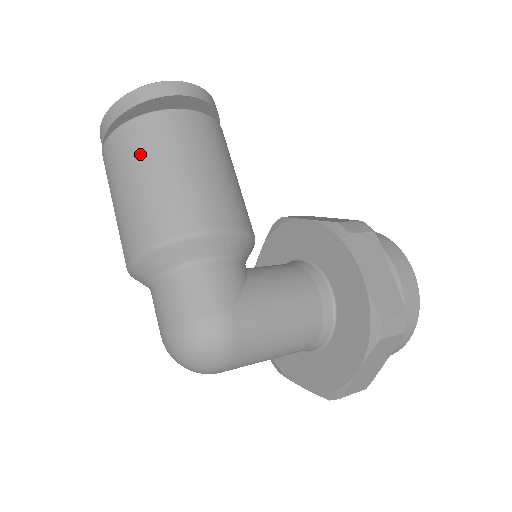
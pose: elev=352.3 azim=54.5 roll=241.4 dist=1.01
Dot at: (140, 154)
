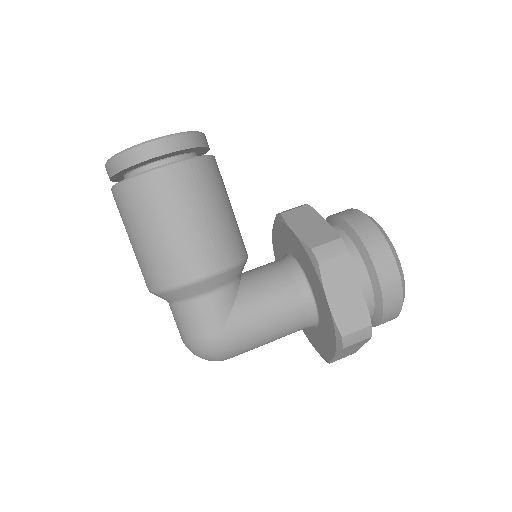
Dot at: (133, 216)
